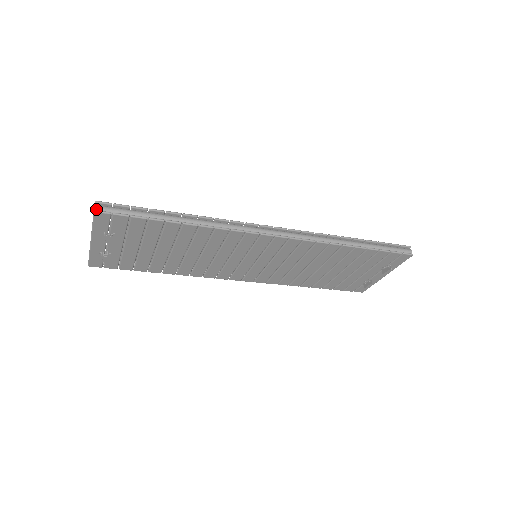
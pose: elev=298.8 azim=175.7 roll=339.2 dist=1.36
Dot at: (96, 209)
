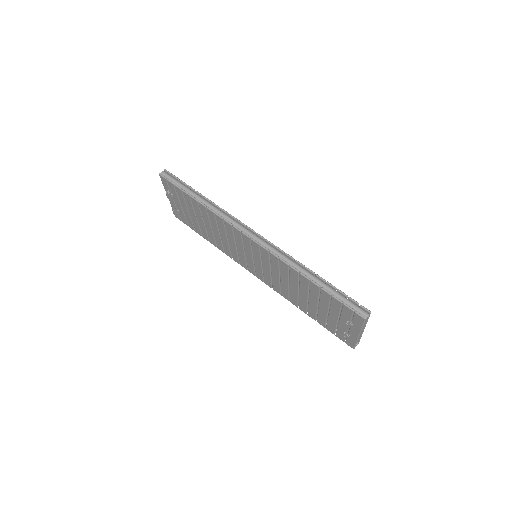
Dot at: (162, 173)
